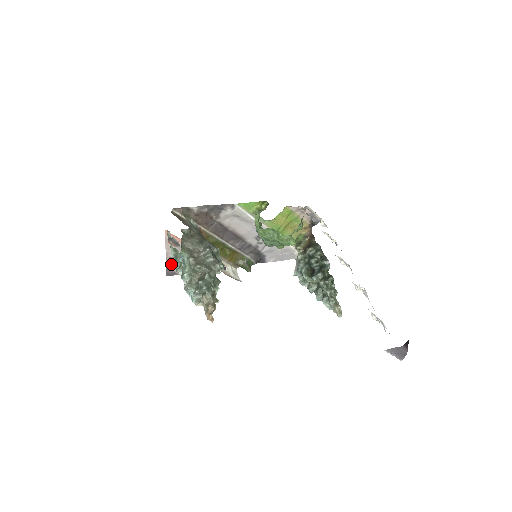
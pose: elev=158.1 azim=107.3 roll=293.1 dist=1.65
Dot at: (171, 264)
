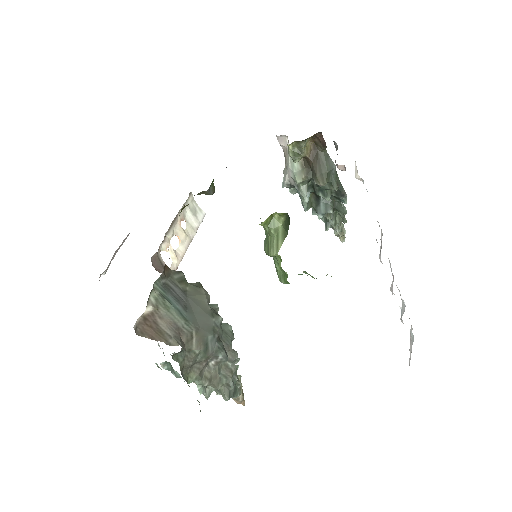
Dot at: (105, 270)
